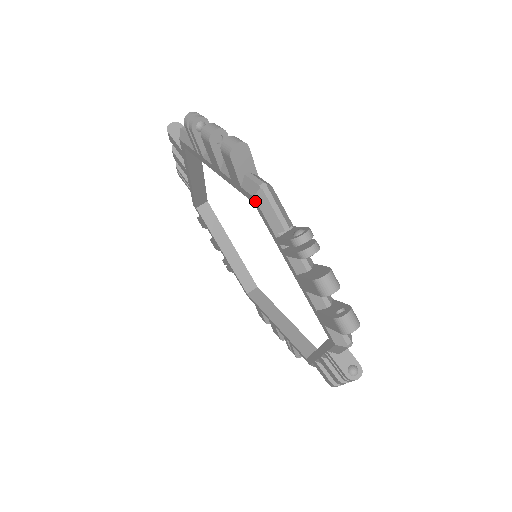
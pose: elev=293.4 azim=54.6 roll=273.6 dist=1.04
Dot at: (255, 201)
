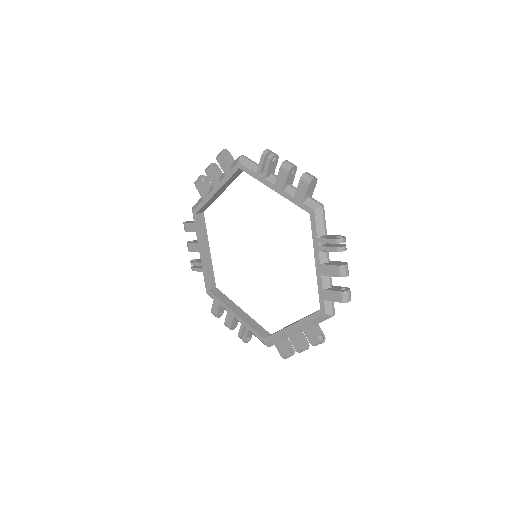
Dot at: (314, 213)
